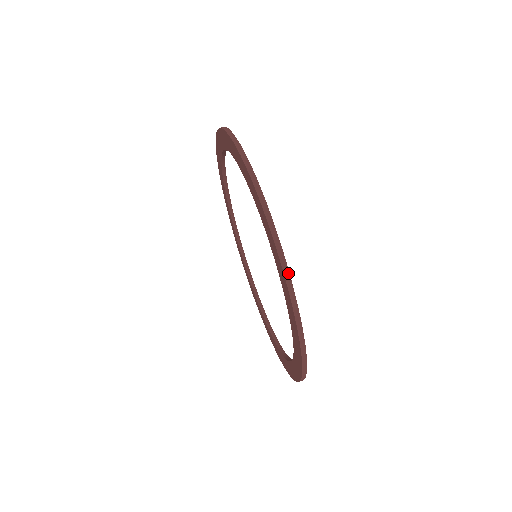
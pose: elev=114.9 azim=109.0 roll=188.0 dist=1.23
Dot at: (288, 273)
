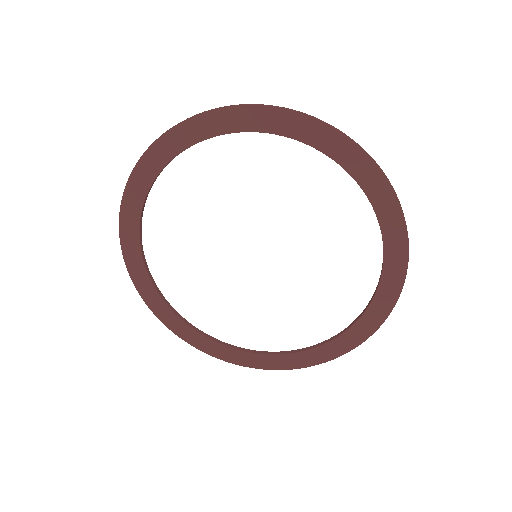
Dot at: (408, 242)
